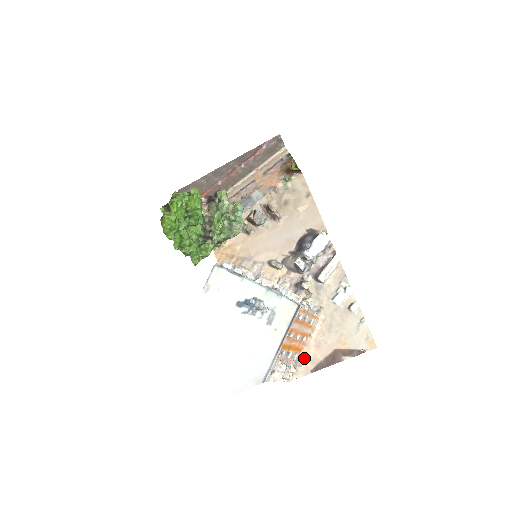
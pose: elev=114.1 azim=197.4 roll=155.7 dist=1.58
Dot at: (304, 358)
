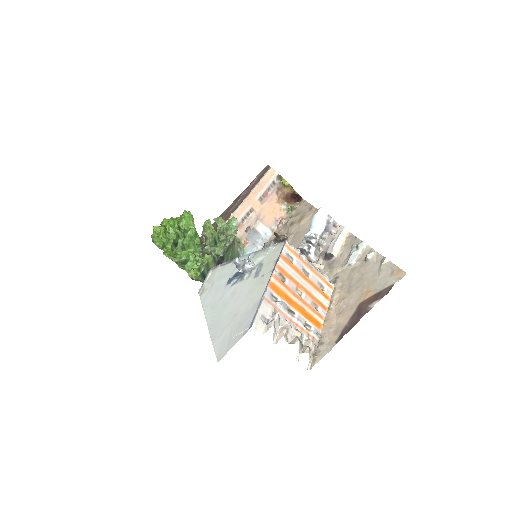
Dot at: (326, 334)
